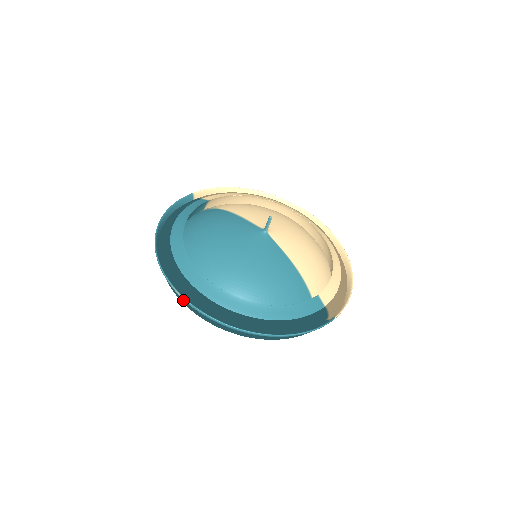
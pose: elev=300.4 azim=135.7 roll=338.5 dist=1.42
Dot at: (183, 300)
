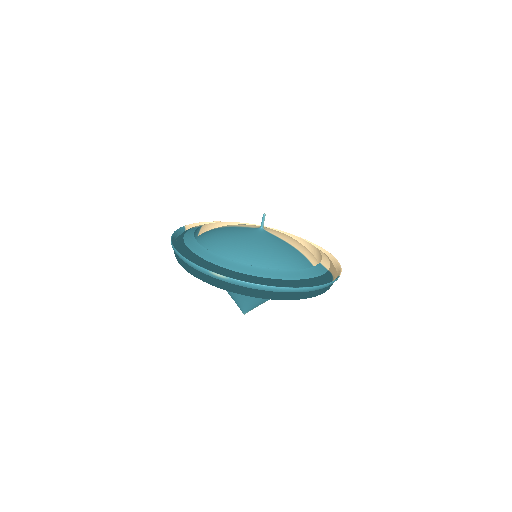
Dot at: (221, 282)
